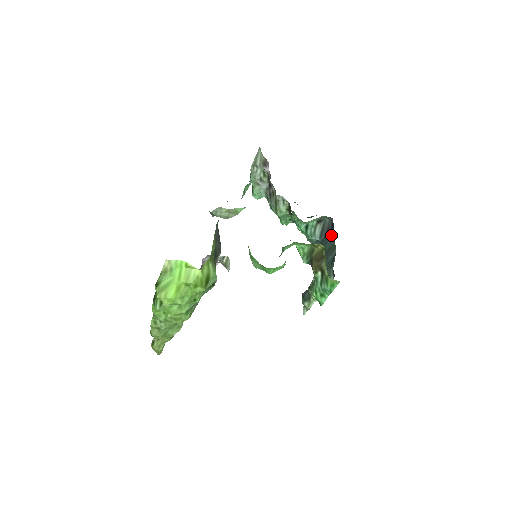
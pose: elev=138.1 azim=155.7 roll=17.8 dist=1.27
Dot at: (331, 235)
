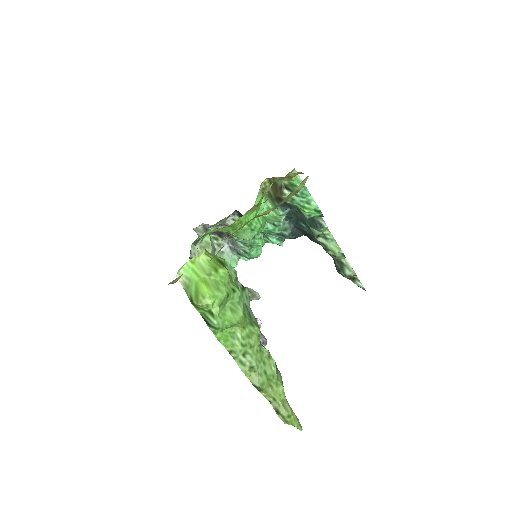
Dot at: occluded
